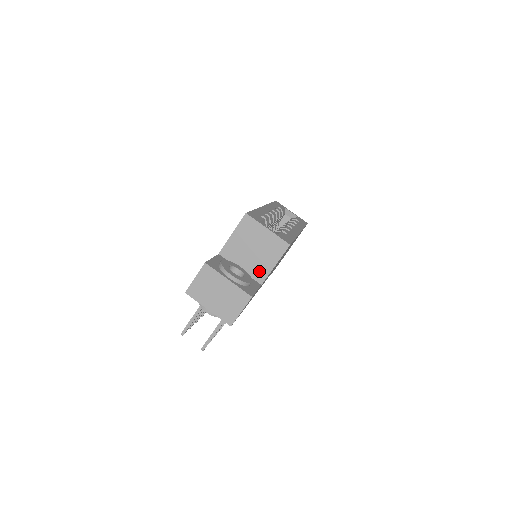
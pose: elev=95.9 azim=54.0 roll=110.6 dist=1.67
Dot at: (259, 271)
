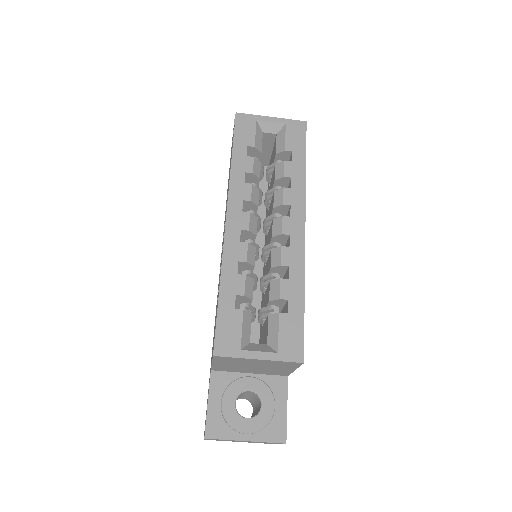
Dot at: (276, 373)
